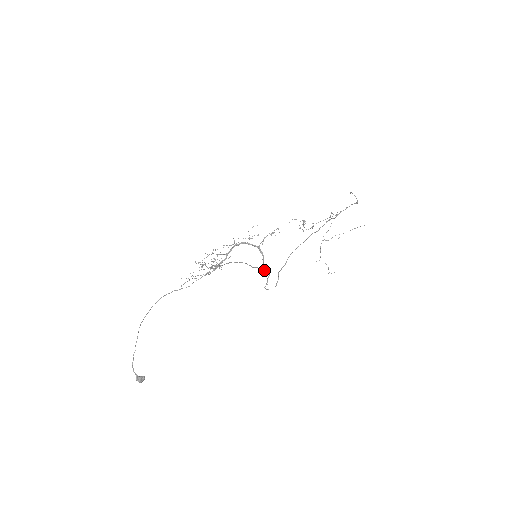
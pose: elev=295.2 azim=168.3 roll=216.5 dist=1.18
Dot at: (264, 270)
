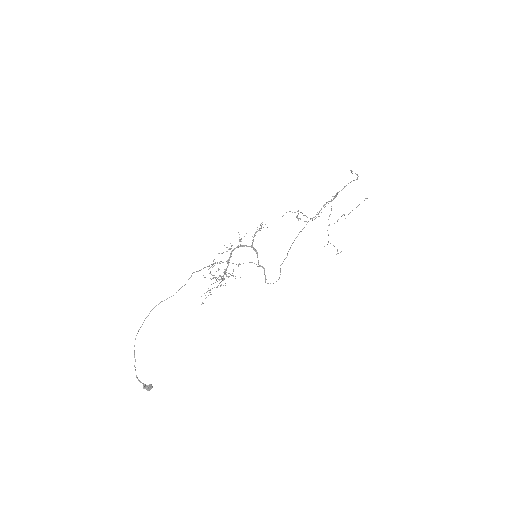
Dot at: (259, 266)
